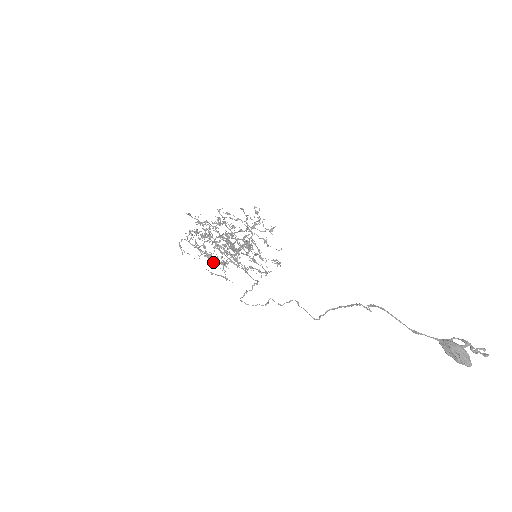
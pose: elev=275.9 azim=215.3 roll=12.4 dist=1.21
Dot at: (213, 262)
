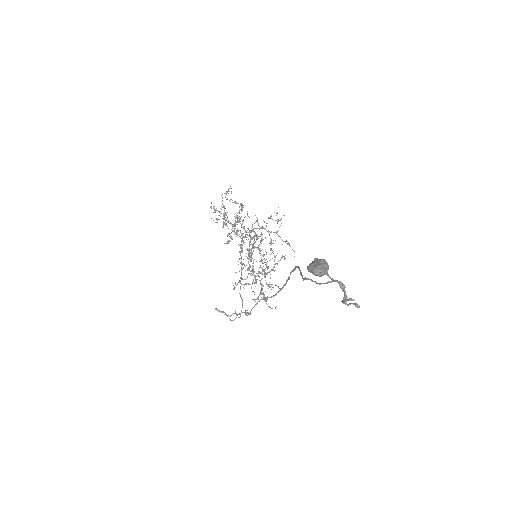
Dot at: (223, 226)
